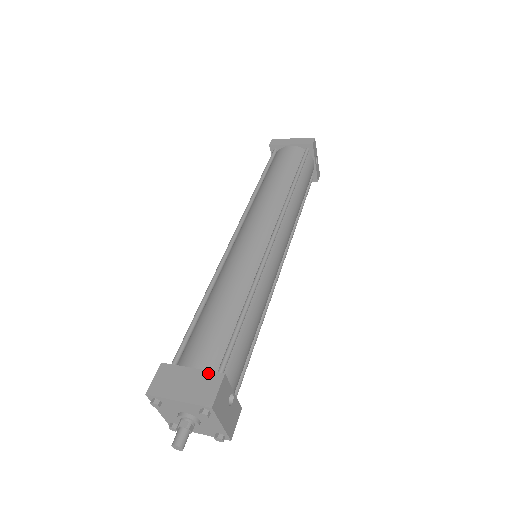
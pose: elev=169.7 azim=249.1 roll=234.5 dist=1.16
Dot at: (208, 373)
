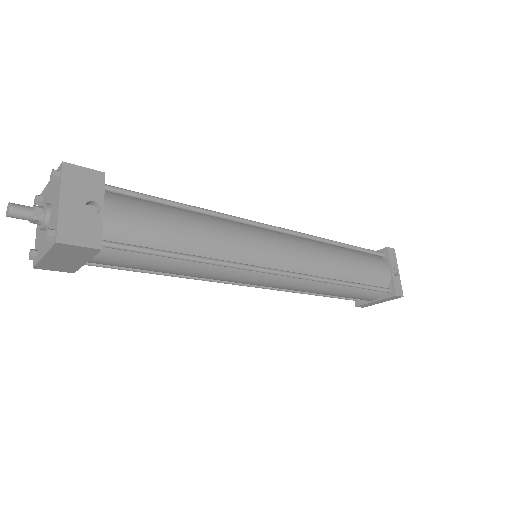
Dot at: occluded
